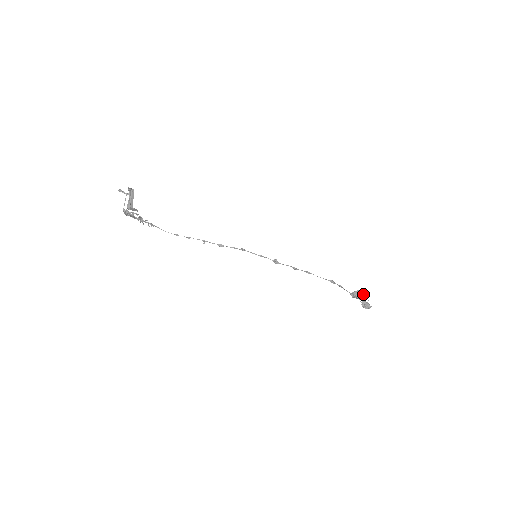
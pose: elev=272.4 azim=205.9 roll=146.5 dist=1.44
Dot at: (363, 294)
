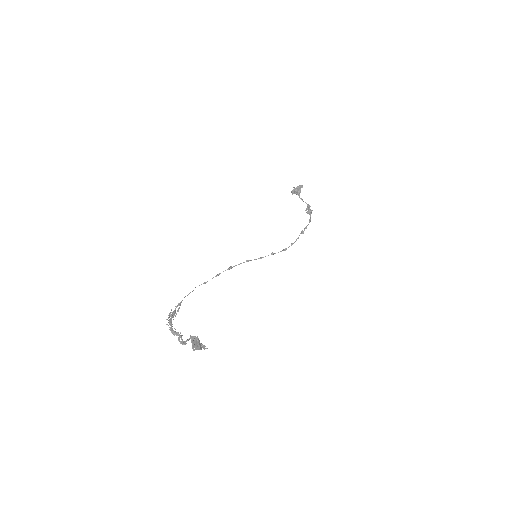
Dot at: occluded
